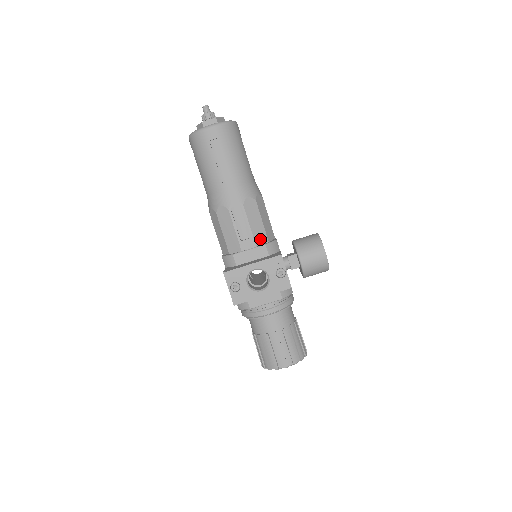
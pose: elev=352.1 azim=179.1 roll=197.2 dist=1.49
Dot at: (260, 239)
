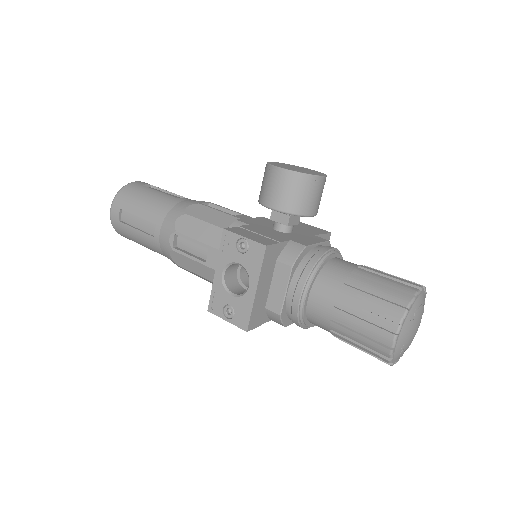
Dot at: (218, 239)
